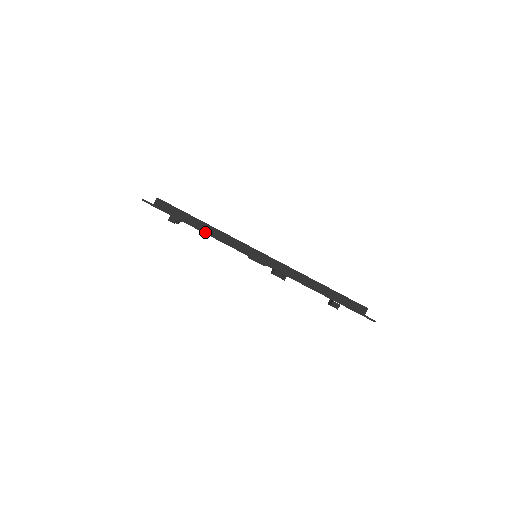
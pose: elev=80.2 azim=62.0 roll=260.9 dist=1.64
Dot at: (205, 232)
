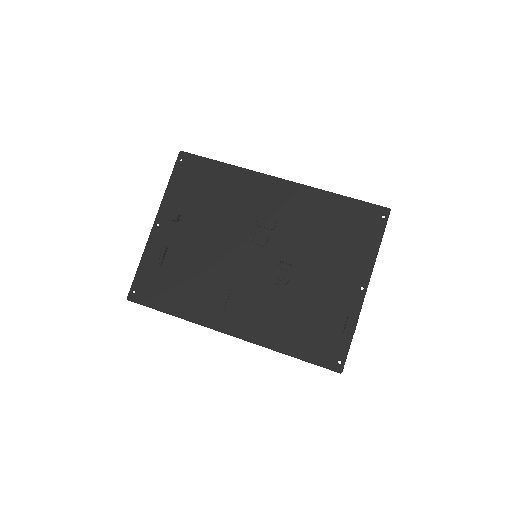
Dot at: (232, 165)
